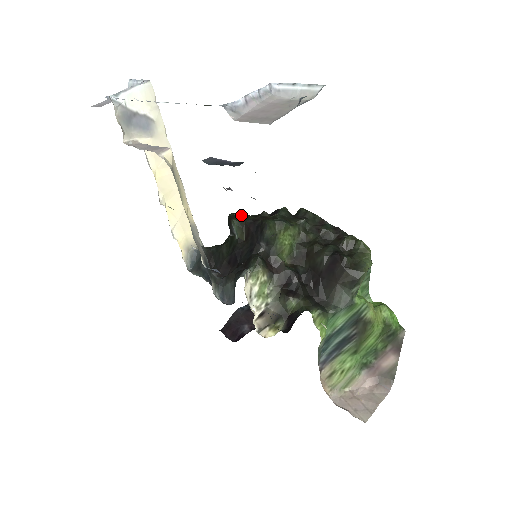
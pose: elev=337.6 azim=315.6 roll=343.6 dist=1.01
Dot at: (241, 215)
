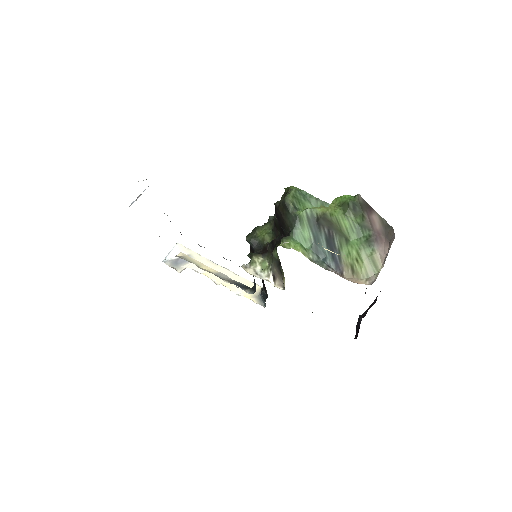
Dot at: occluded
